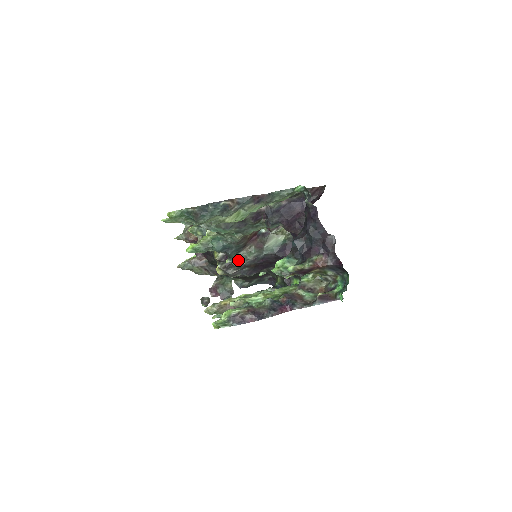
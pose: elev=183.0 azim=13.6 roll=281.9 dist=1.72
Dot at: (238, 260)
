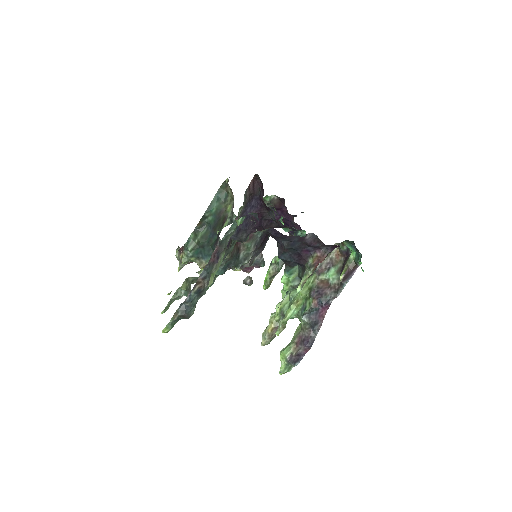
Dot at: (244, 261)
